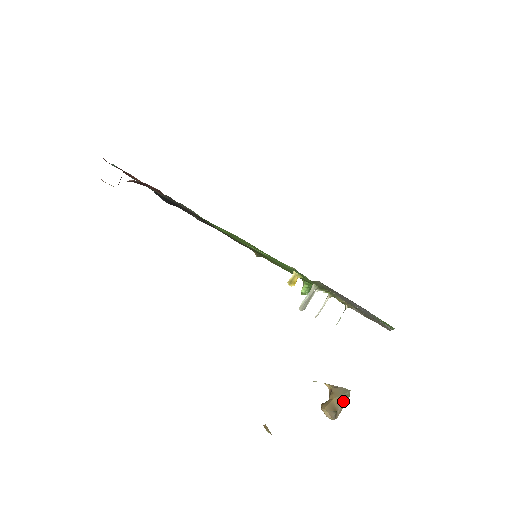
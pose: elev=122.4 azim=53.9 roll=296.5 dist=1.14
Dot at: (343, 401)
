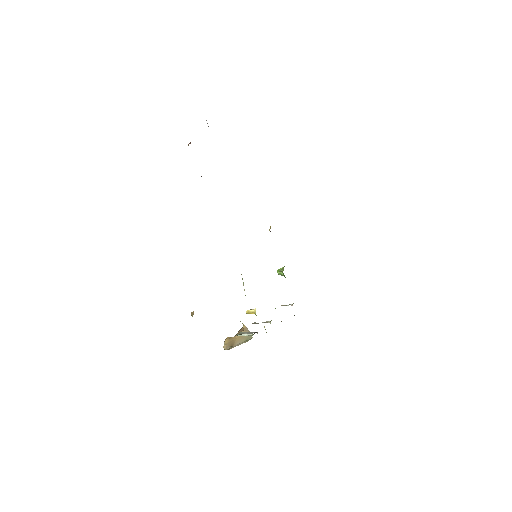
Dot at: (242, 342)
